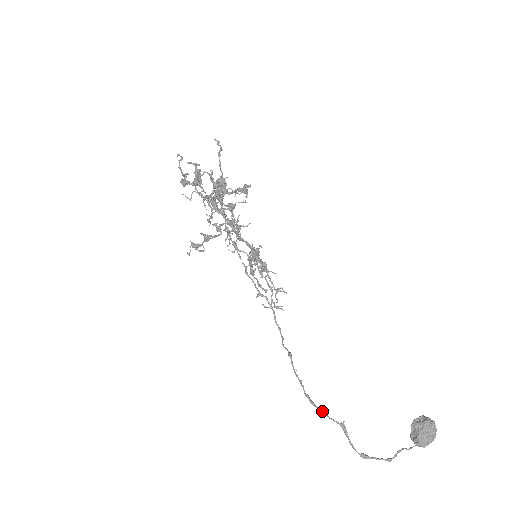
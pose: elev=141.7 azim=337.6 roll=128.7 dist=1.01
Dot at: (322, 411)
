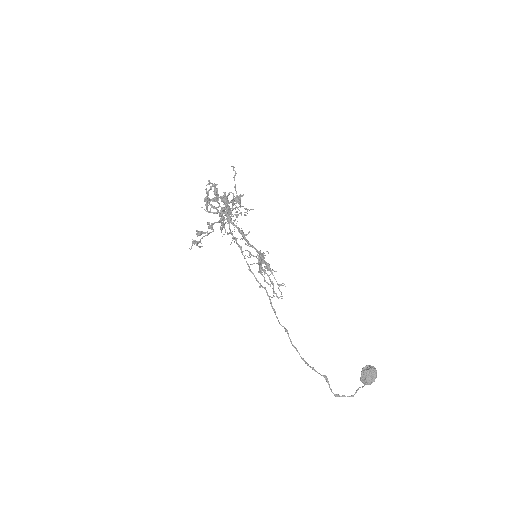
Dot at: (314, 369)
